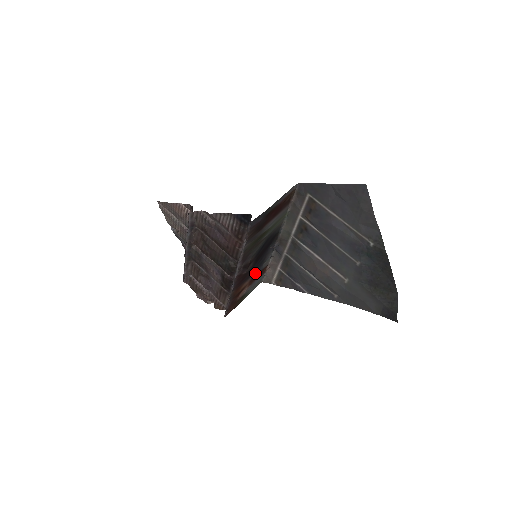
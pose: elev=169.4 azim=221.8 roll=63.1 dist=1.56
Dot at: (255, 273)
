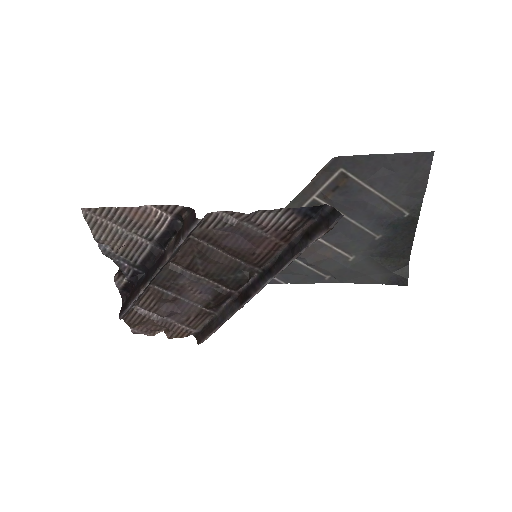
Dot at: occluded
